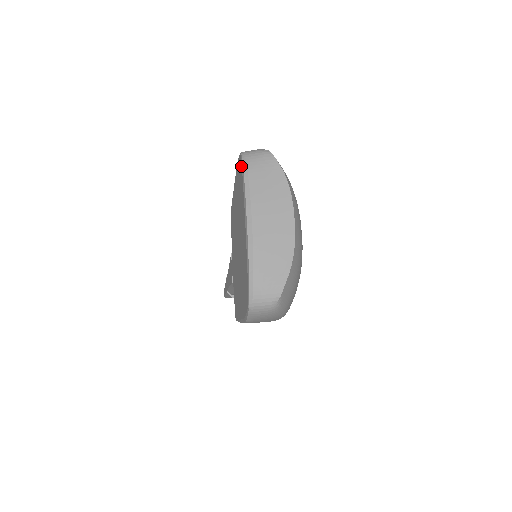
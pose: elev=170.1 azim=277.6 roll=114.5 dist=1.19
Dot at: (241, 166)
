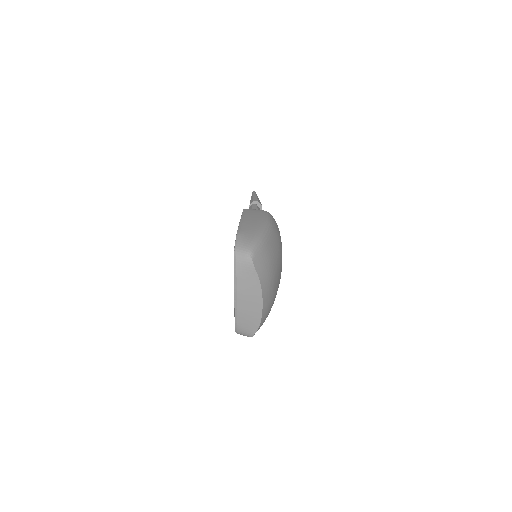
Dot at: occluded
